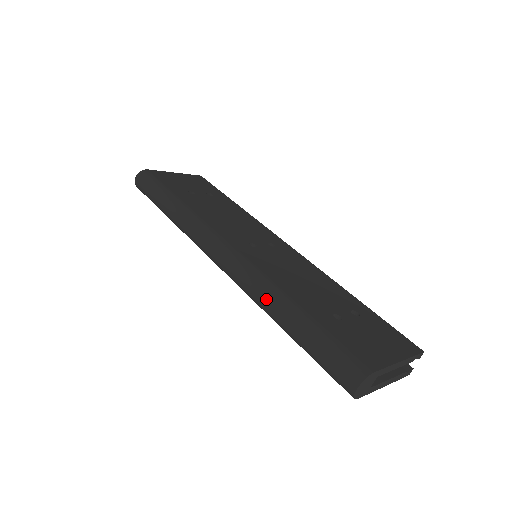
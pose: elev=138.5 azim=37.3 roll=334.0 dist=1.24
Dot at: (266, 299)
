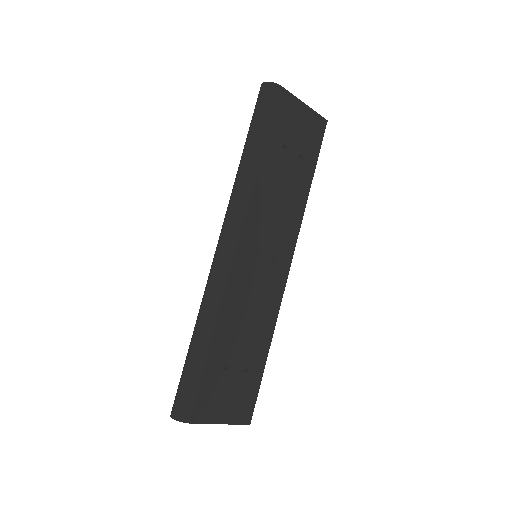
Dot at: (203, 312)
